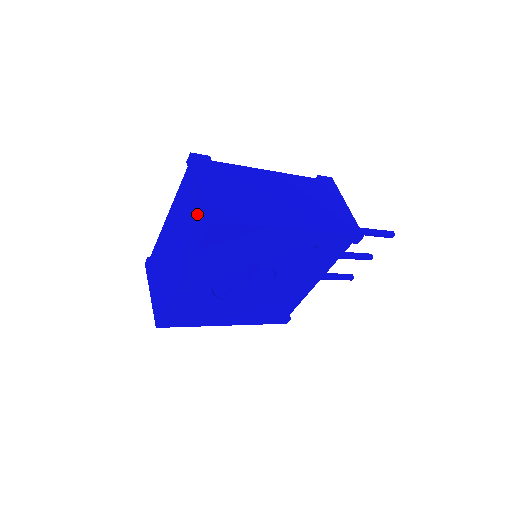
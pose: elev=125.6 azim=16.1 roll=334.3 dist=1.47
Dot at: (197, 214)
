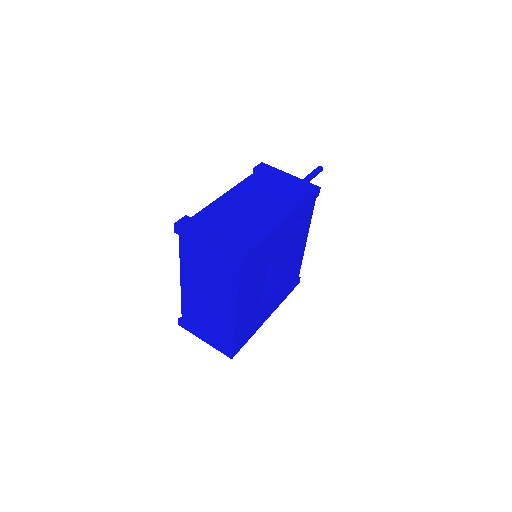
Dot at: (219, 262)
